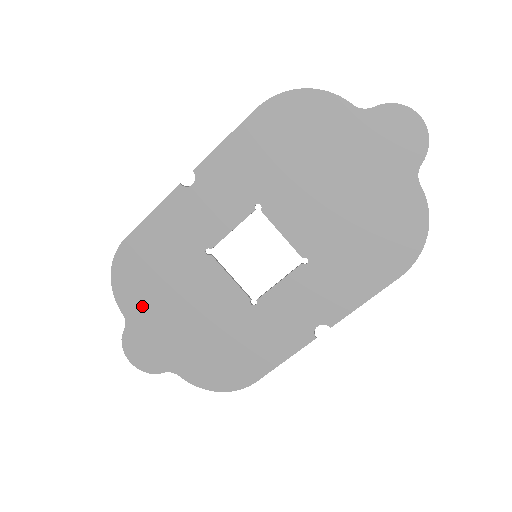
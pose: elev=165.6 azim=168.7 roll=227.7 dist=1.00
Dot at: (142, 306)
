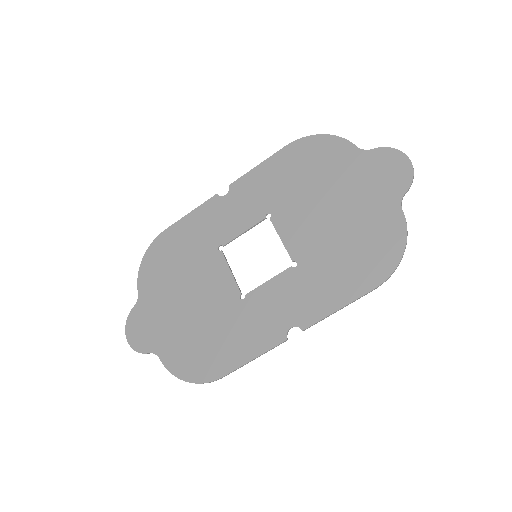
Dot at: (155, 288)
